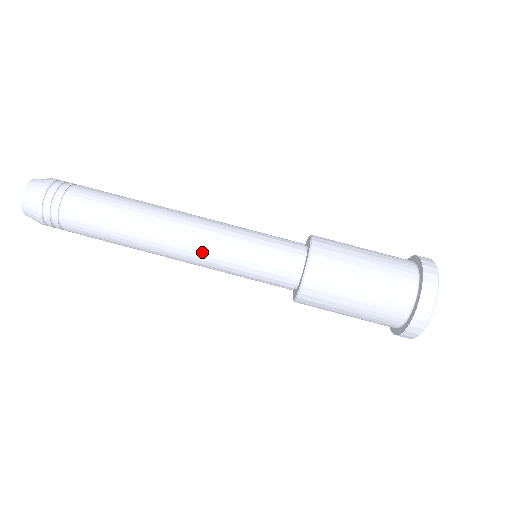
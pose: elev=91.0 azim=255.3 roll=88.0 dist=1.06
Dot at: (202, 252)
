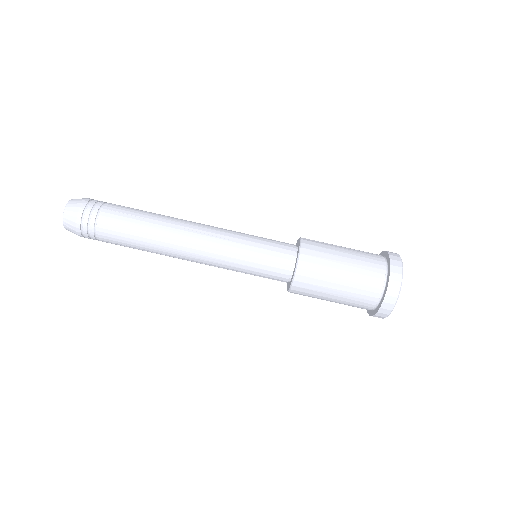
Dot at: (213, 251)
